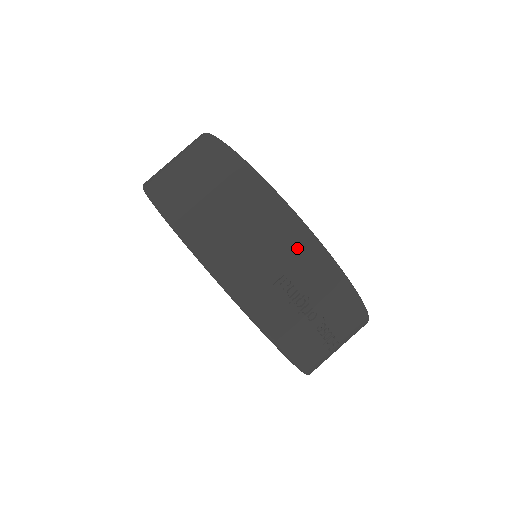
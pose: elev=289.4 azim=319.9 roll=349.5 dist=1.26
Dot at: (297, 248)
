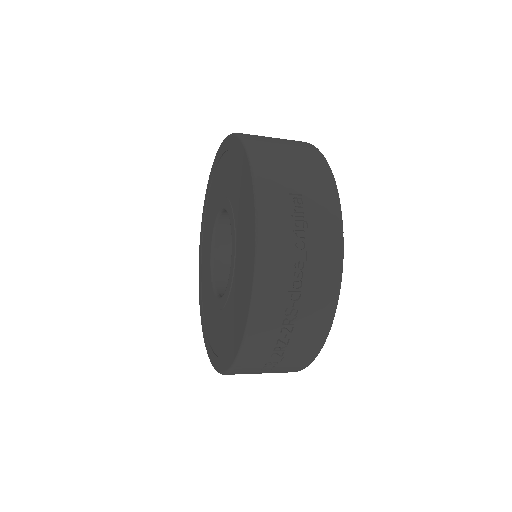
Dot at: (322, 189)
